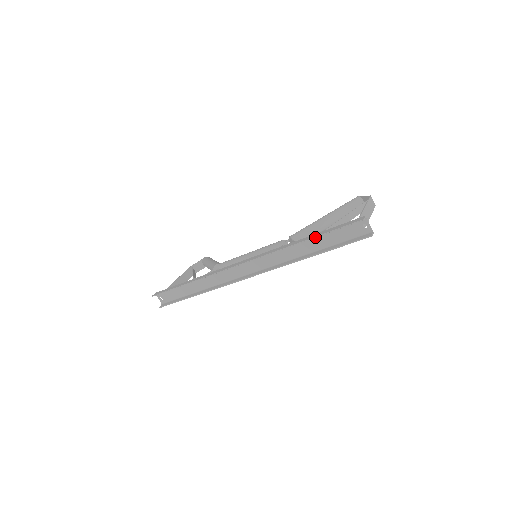
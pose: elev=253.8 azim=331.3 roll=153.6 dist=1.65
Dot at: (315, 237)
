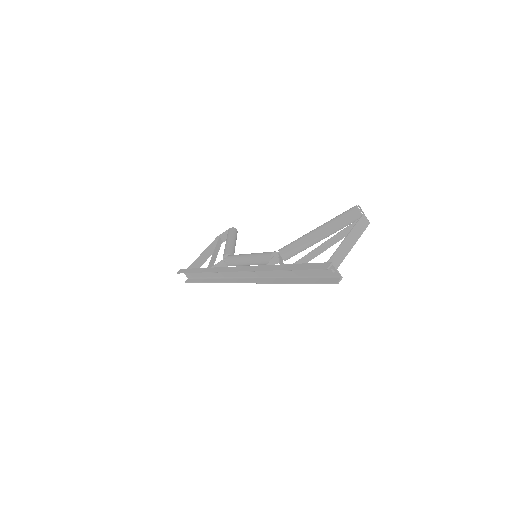
Dot at: (288, 270)
